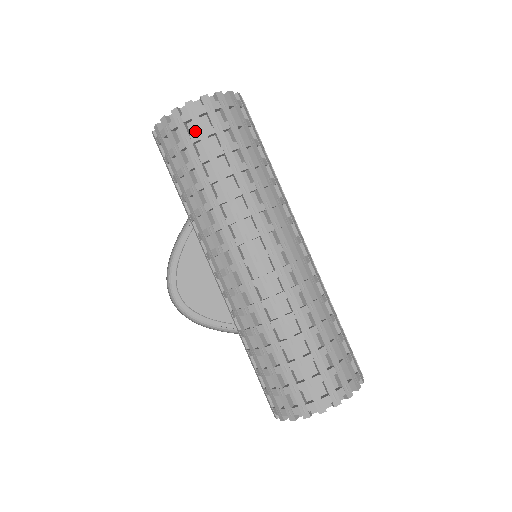
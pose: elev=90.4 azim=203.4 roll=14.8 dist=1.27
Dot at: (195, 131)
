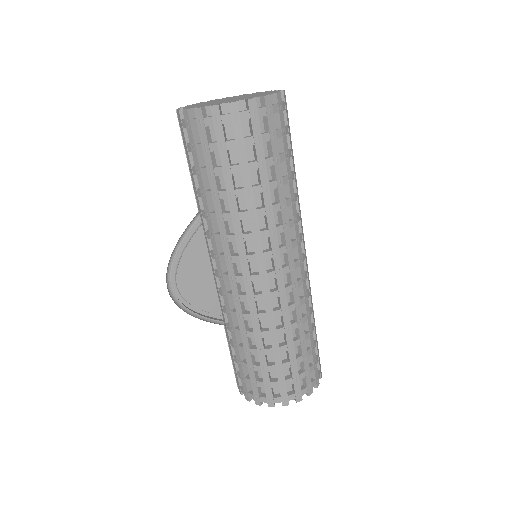
Dot at: (232, 135)
